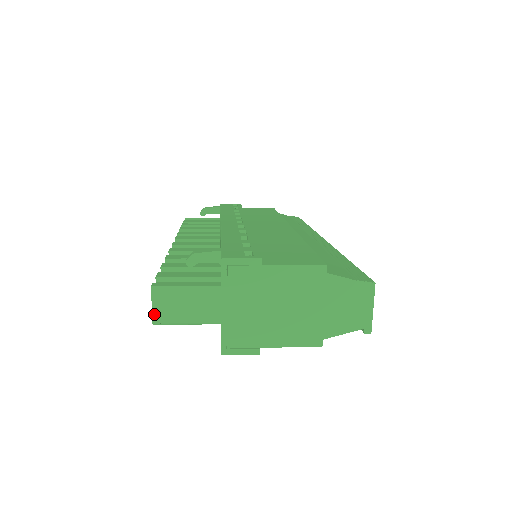
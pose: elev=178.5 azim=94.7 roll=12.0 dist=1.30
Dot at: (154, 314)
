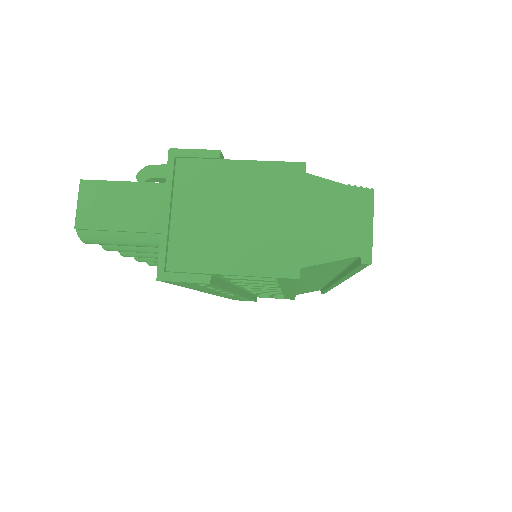
Dot at: (78, 216)
